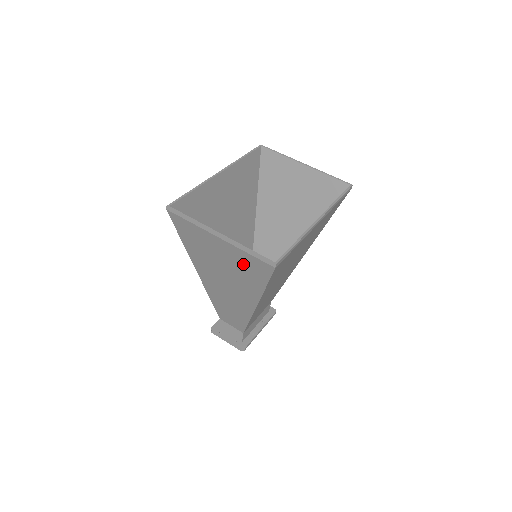
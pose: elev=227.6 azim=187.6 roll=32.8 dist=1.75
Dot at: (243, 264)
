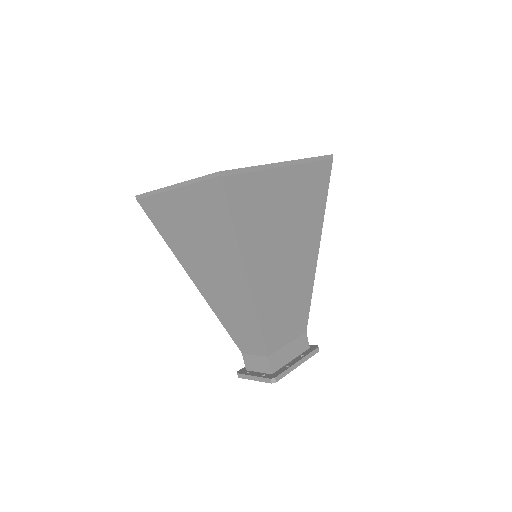
Dot at: (204, 208)
